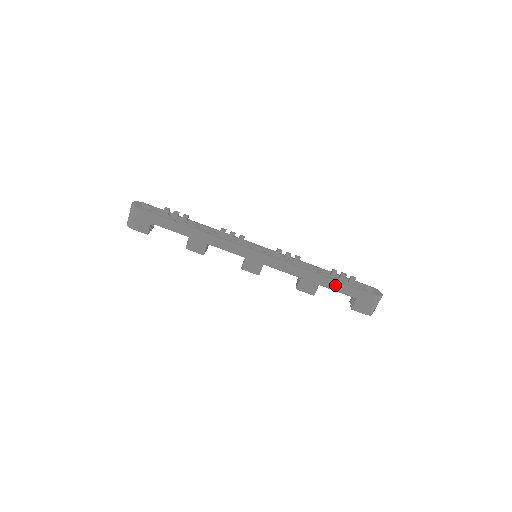
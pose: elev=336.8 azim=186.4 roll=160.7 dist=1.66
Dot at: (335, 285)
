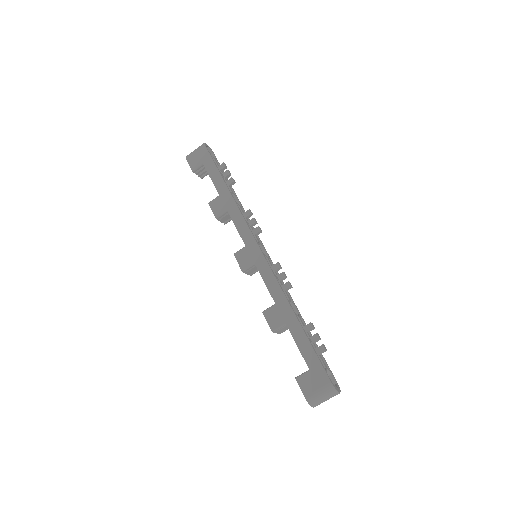
Dot at: (300, 336)
